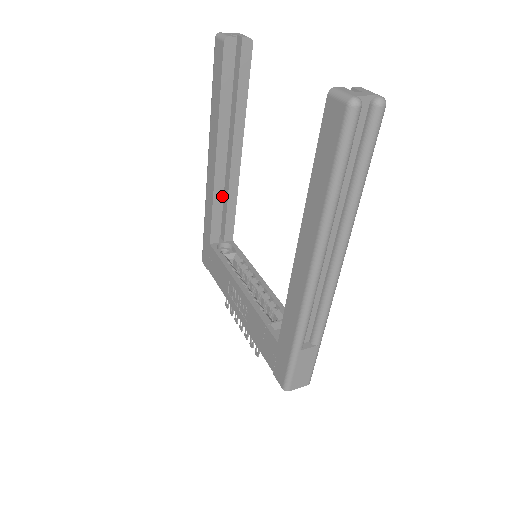
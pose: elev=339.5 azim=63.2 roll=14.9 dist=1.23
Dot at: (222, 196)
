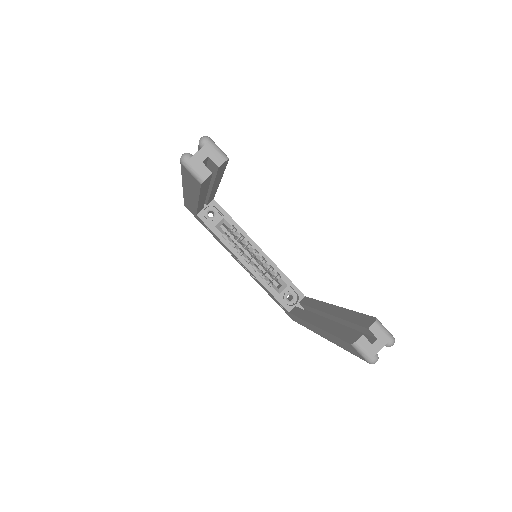
Dot at: (204, 202)
